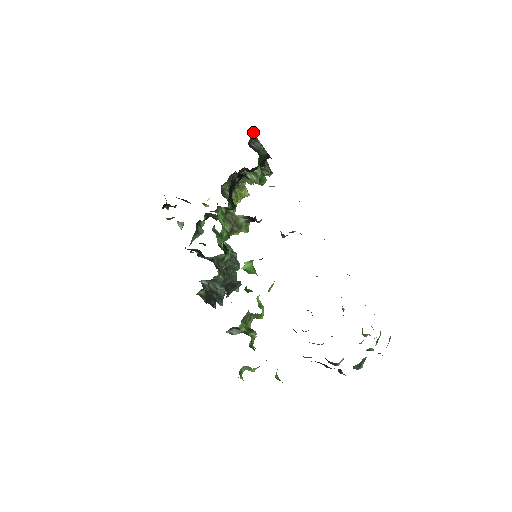
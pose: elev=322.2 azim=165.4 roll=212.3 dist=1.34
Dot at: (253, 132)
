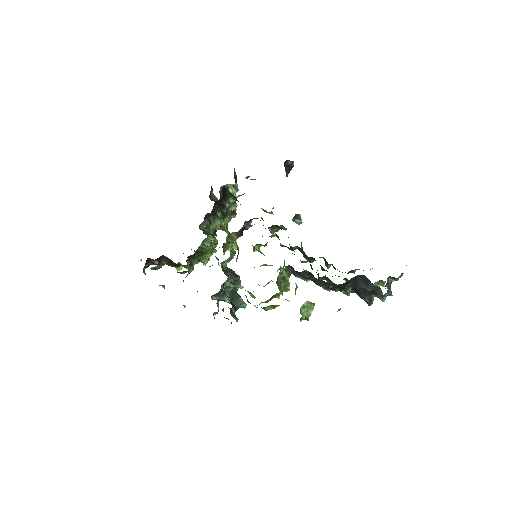
Dot at: occluded
